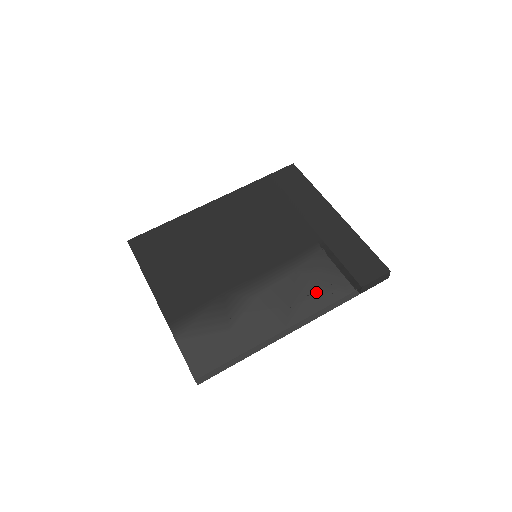
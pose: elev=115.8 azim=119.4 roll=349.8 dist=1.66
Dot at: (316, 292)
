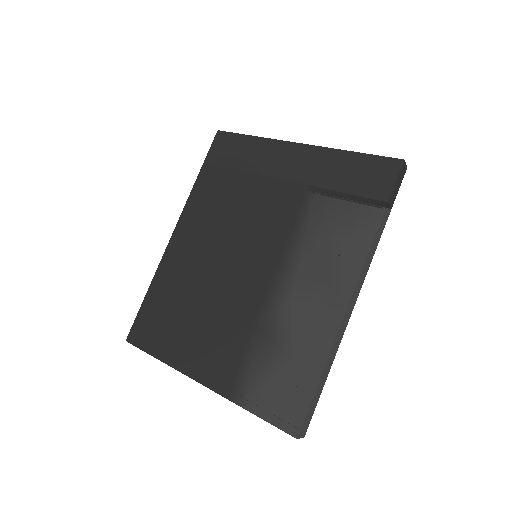
Dot at: (345, 246)
